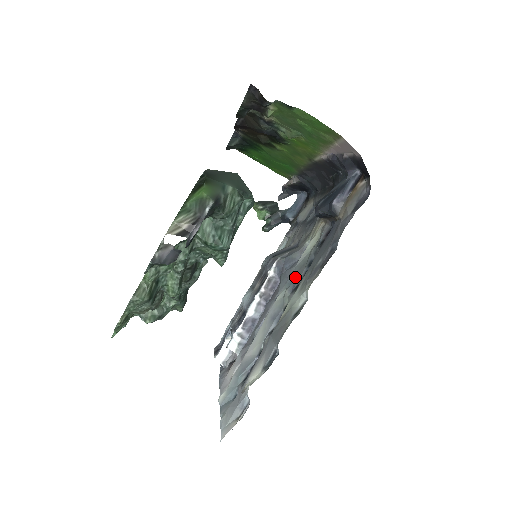
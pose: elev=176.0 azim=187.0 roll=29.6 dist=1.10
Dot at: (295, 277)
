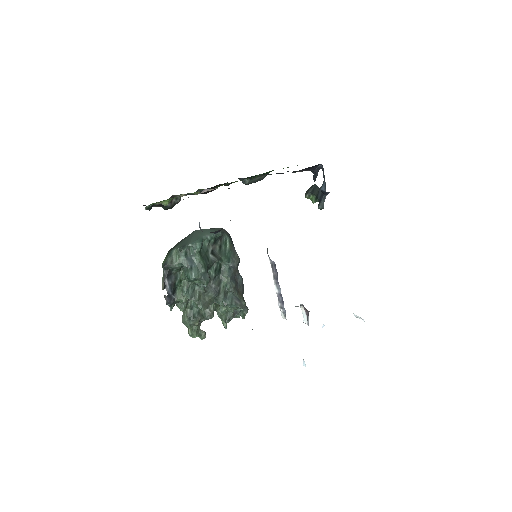
Dot at: occluded
